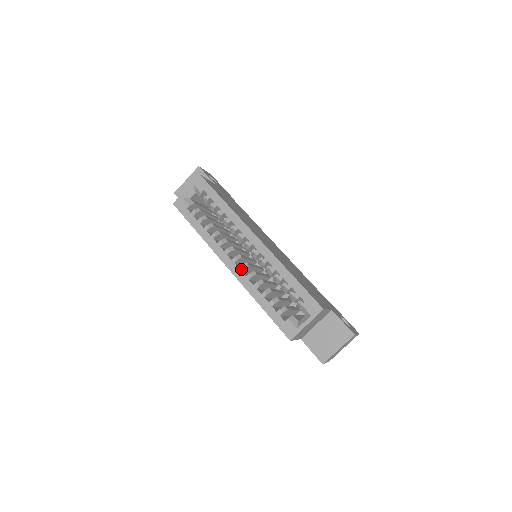
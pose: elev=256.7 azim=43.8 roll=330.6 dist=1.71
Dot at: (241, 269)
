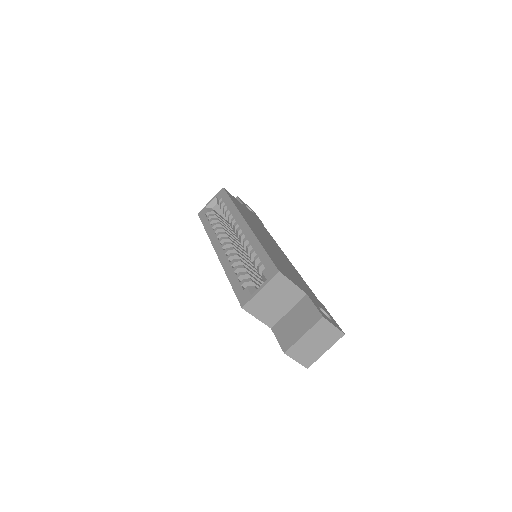
Dot at: (225, 251)
